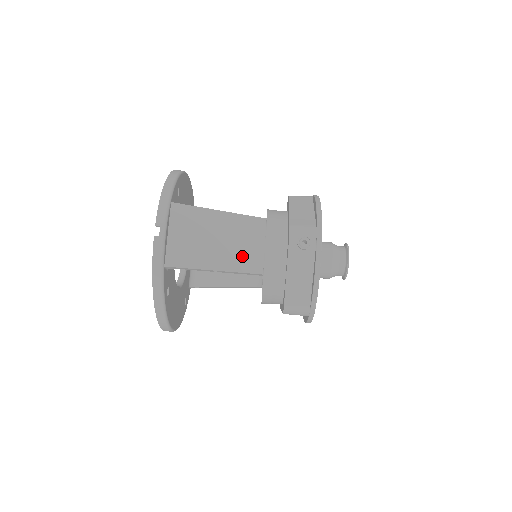
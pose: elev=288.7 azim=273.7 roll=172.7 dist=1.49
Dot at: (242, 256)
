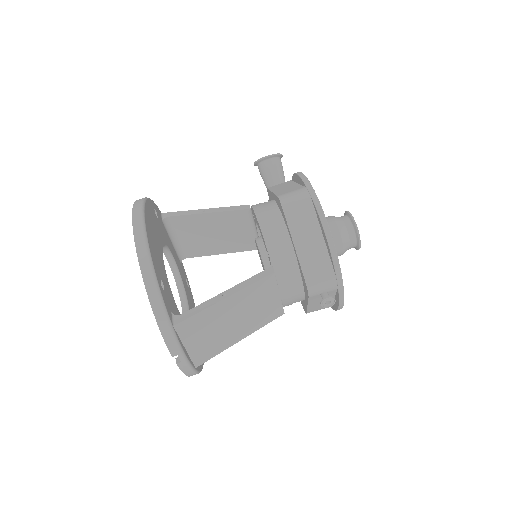
Dot at: (261, 315)
